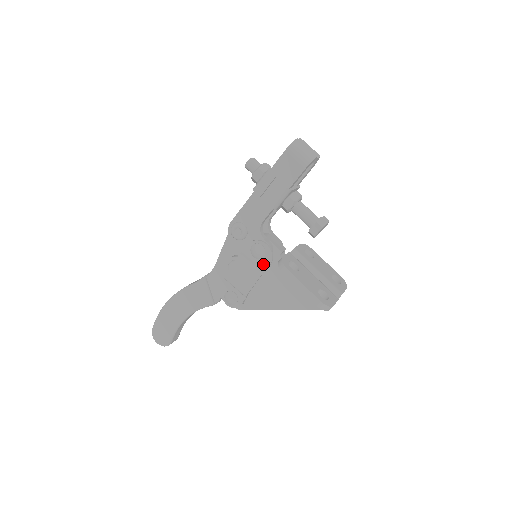
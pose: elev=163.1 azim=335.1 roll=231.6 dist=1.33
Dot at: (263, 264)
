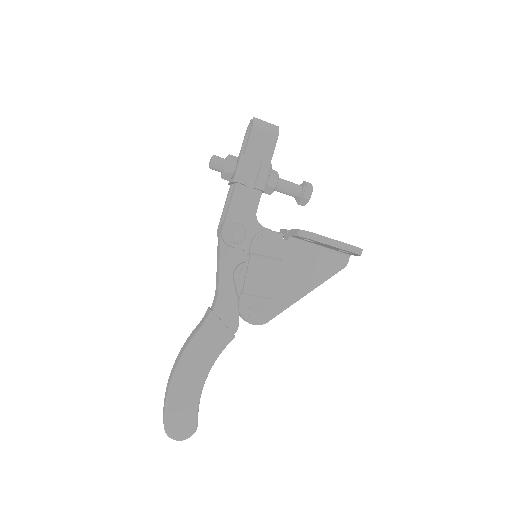
Dot at: (276, 253)
